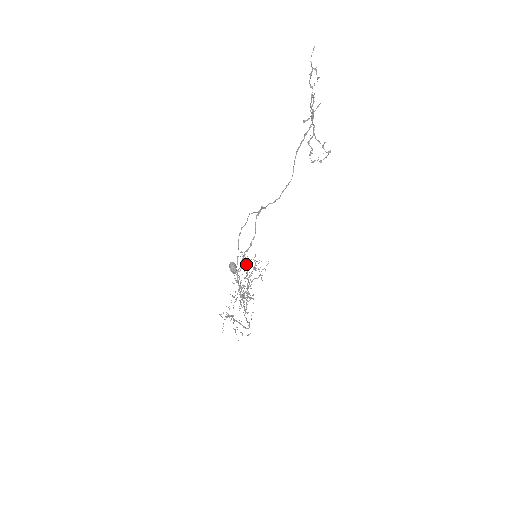
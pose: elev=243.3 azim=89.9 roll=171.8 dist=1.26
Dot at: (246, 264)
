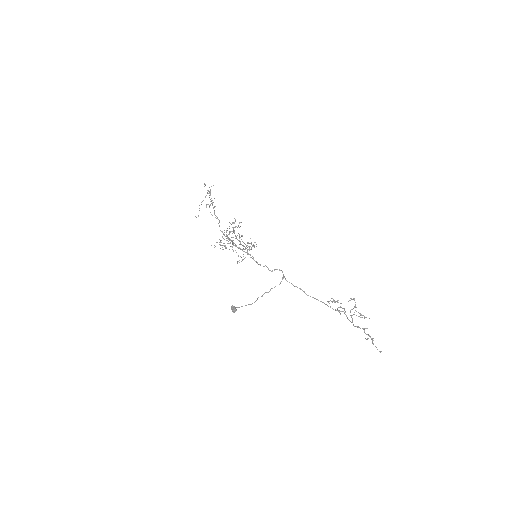
Dot at: (246, 252)
